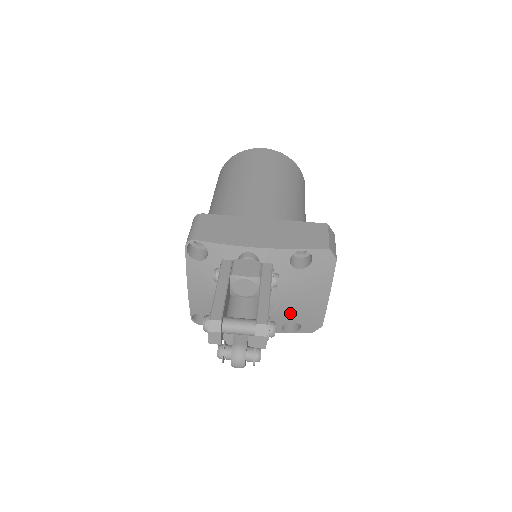
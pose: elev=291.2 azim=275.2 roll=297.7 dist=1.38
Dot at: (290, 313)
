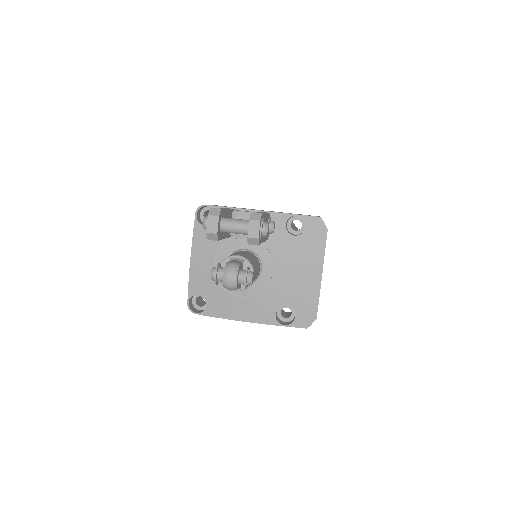
Dot at: (284, 291)
